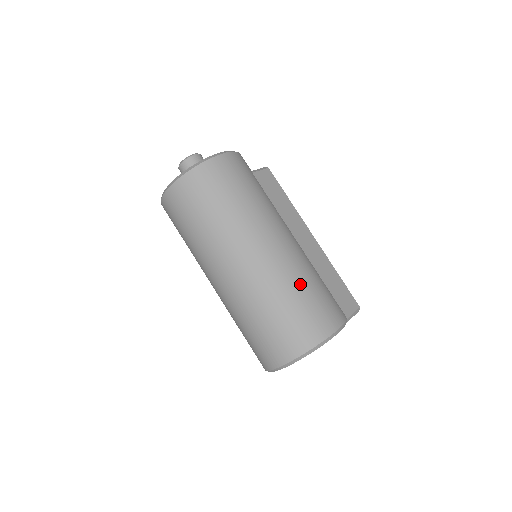
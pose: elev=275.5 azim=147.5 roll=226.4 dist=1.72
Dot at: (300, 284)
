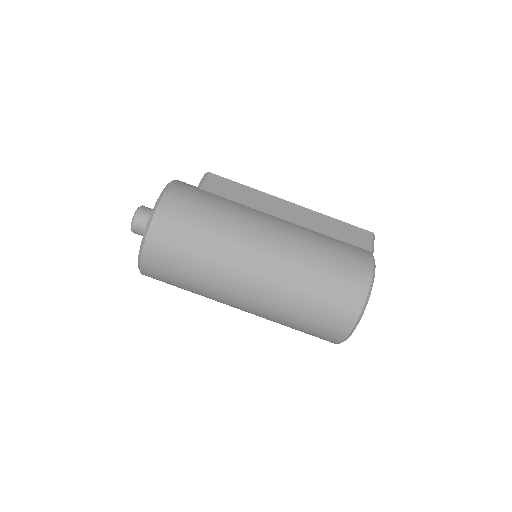
Dot at: (315, 257)
